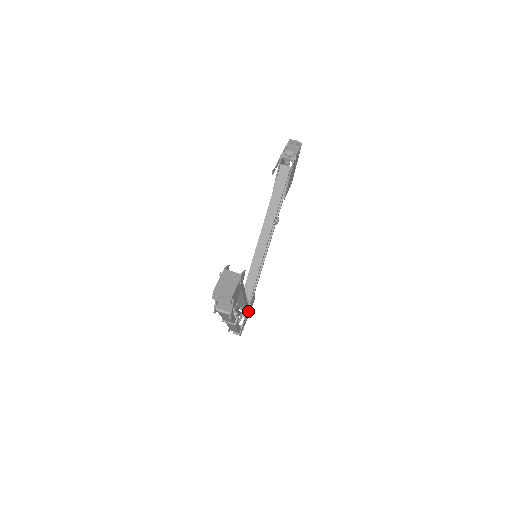
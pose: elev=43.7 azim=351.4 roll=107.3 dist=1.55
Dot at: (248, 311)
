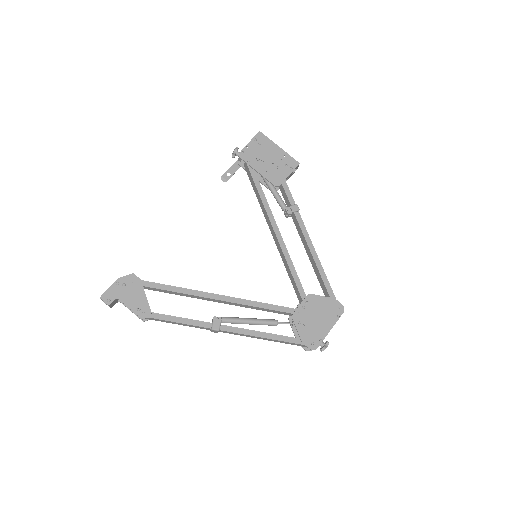
Dot at: (310, 317)
